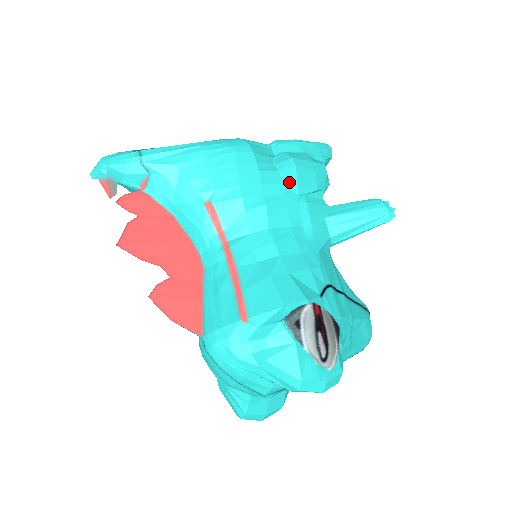
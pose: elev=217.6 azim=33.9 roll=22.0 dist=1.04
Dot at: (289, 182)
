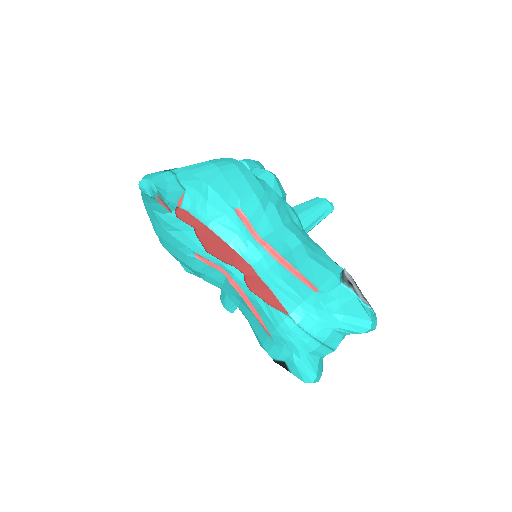
Dot at: (275, 189)
